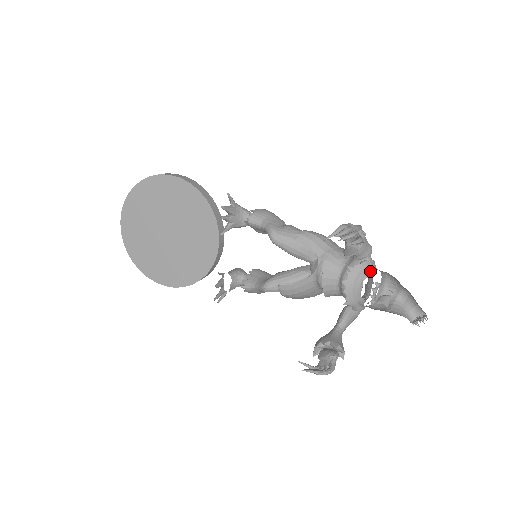
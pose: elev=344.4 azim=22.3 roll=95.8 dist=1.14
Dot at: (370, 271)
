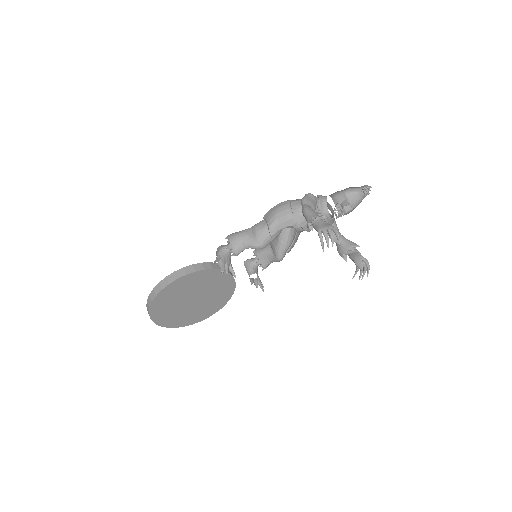
Dot at: occluded
